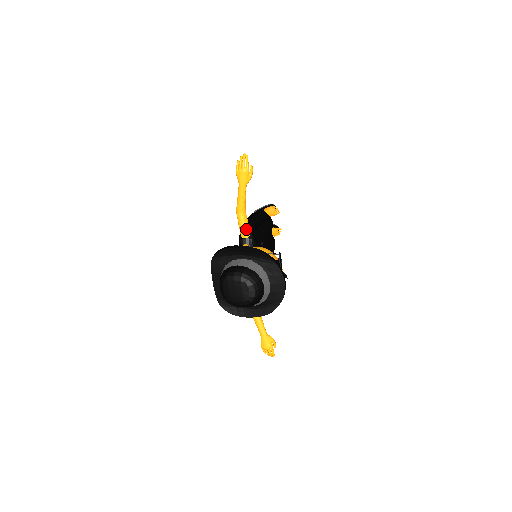
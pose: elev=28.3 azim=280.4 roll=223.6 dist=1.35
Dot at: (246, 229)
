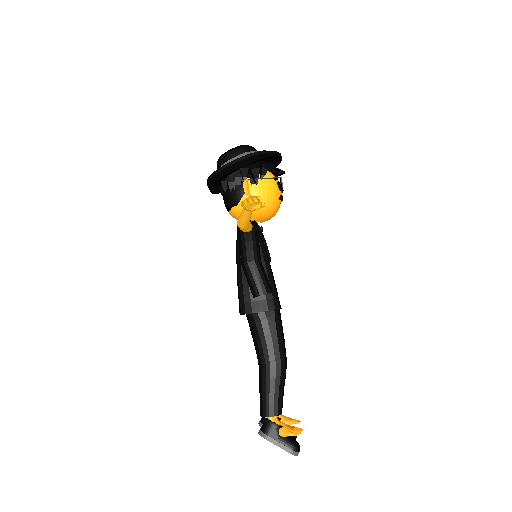
Dot at: occluded
